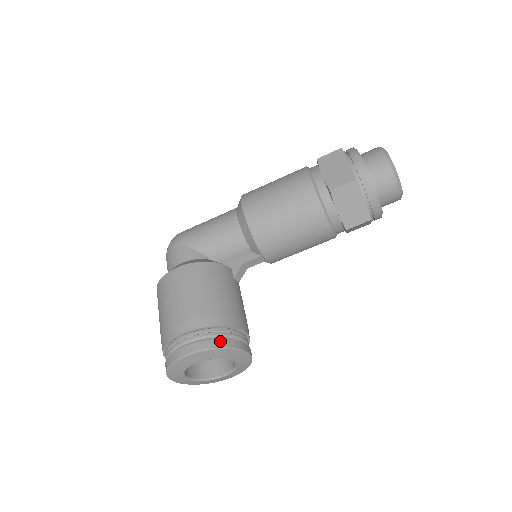
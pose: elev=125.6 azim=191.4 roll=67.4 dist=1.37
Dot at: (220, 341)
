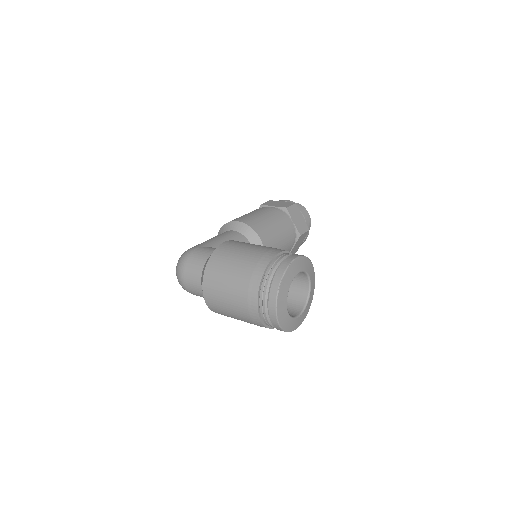
Dot at: occluded
